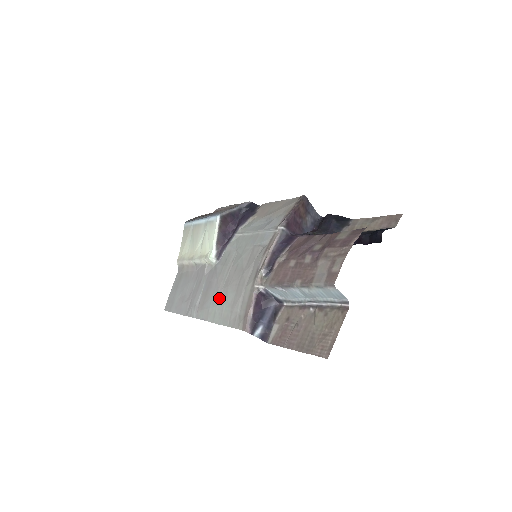
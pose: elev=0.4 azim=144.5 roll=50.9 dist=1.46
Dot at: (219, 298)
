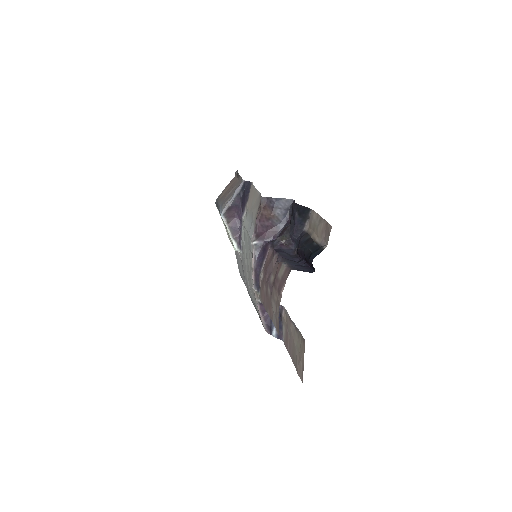
Dot at: (250, 292)
